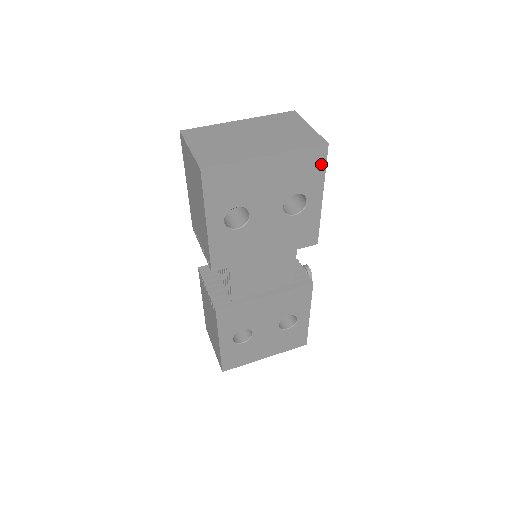
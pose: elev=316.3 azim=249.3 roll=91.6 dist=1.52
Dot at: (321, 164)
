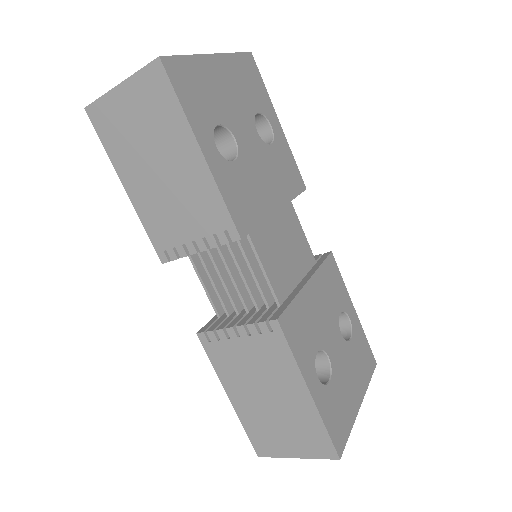
Dot at: (258, 77)
